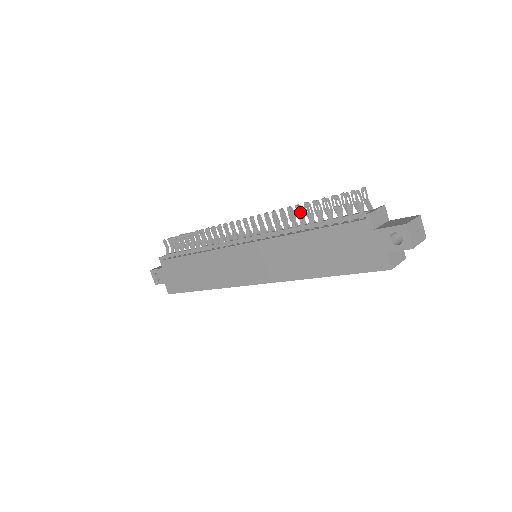
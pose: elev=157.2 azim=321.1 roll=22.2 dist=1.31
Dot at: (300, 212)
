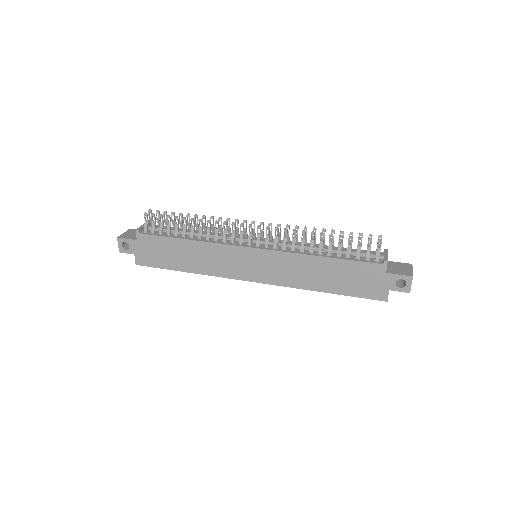
Dot at: occluded
